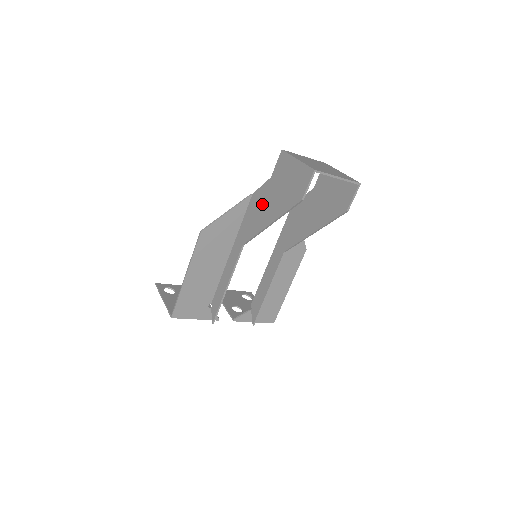
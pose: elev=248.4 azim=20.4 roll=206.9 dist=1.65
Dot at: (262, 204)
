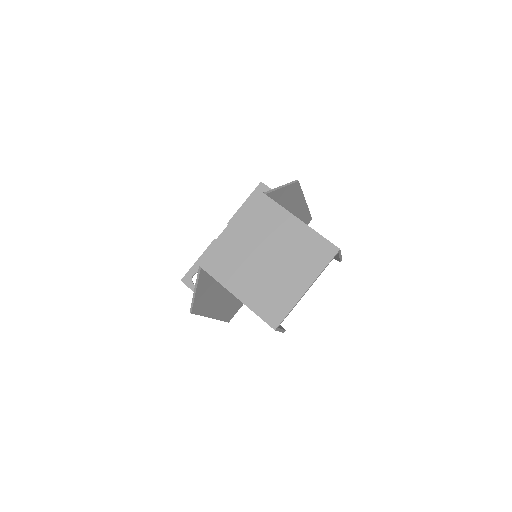
Dot at: occluded
